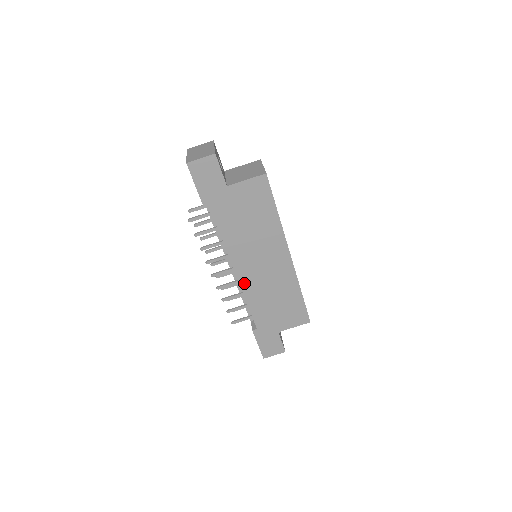
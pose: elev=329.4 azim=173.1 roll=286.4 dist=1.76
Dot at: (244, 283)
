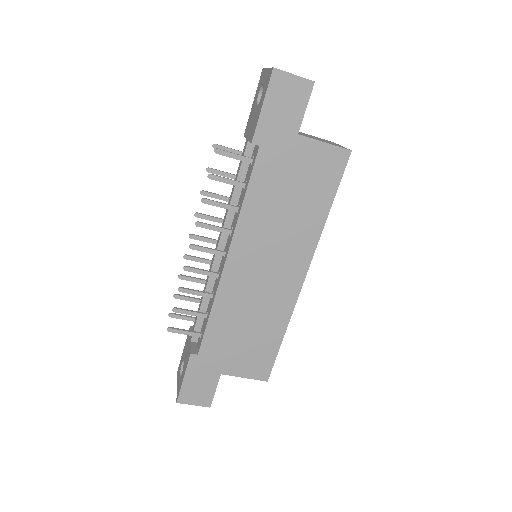
Dot at: (227, 280)
